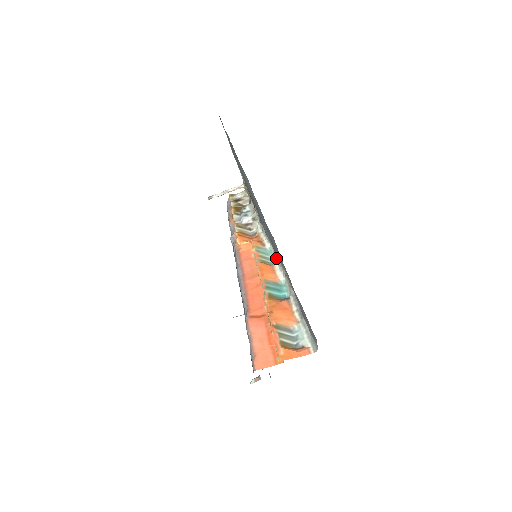
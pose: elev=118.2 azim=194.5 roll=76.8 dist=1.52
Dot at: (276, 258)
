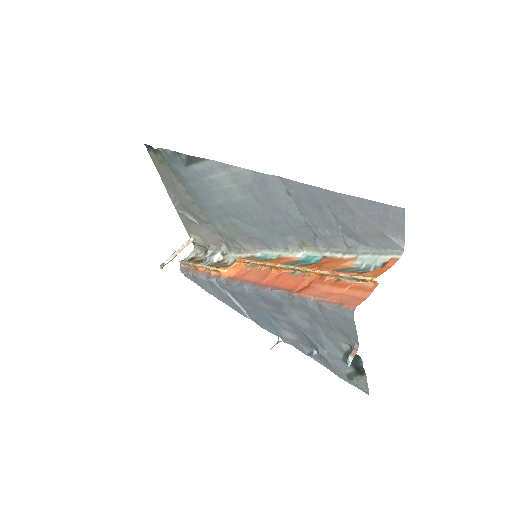
Dot at: (277, 250)
